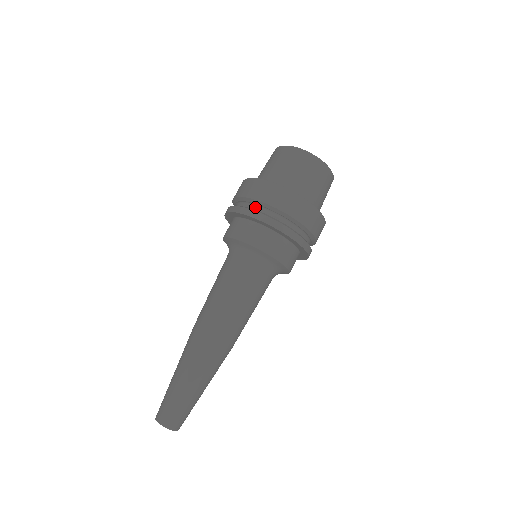
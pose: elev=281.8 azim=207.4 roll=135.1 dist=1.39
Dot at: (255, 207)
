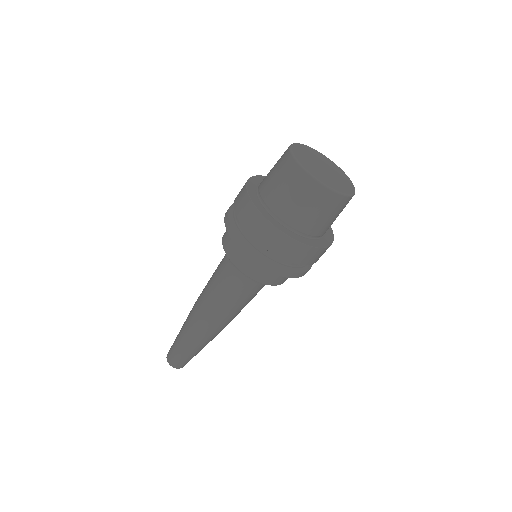
Dot at: (291, 263)
